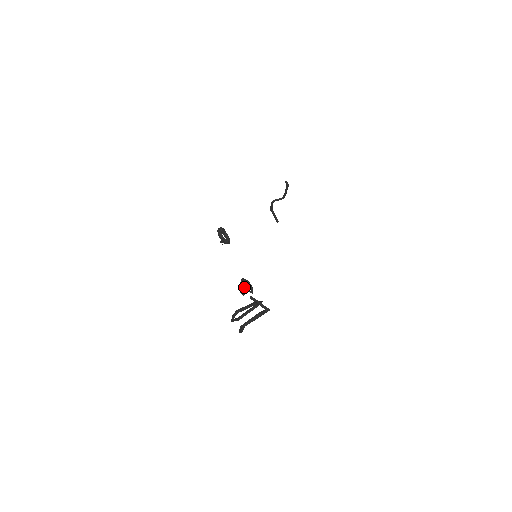
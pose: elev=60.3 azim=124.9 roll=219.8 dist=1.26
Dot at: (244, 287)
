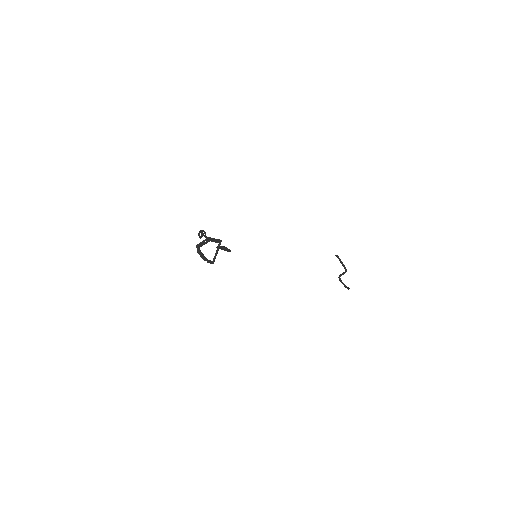
Dot at: (199, 232)
